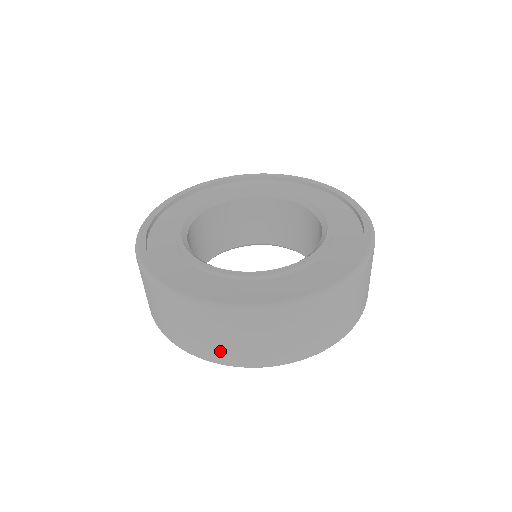
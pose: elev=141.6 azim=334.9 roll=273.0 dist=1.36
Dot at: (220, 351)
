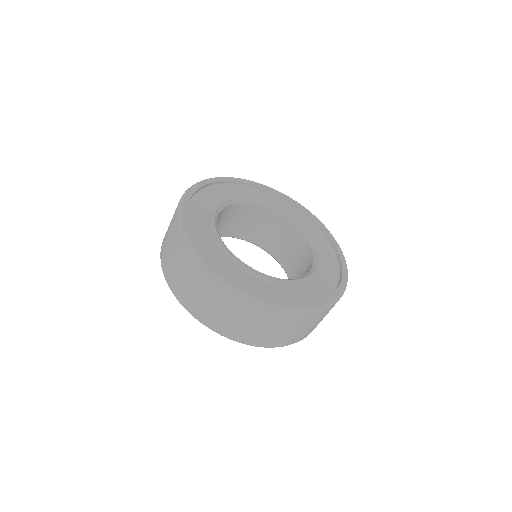
Dot at: (231, 328)
